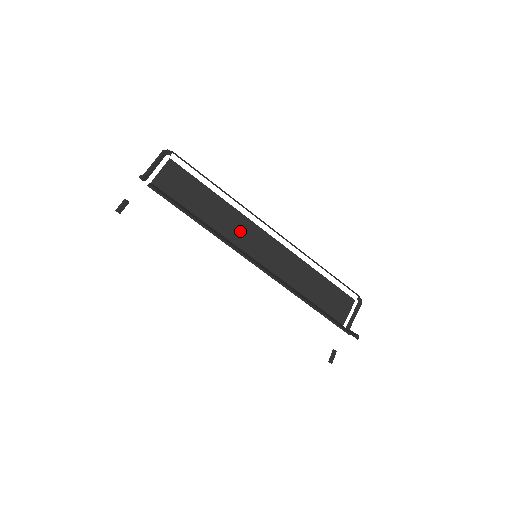
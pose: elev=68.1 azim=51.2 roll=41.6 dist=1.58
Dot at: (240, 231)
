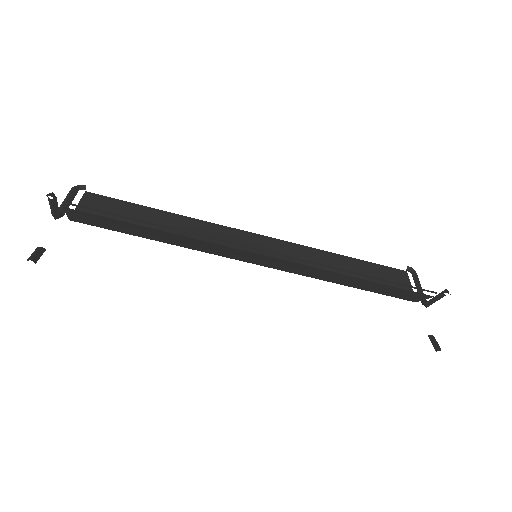
Dot at: occluded
